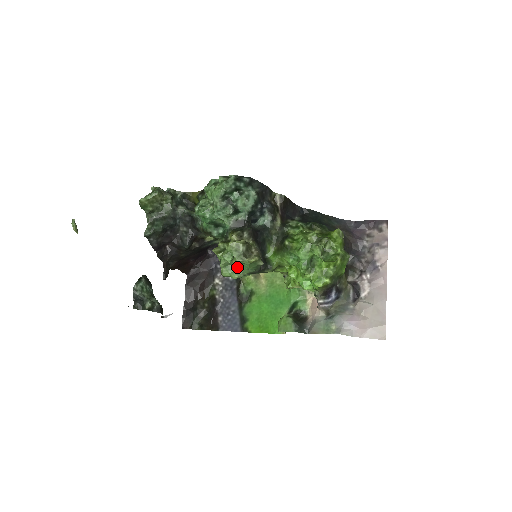
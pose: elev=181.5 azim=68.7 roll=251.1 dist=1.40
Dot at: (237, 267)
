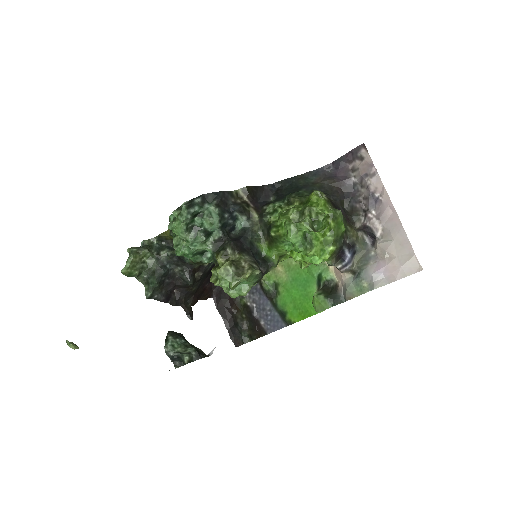
Dot at: (240, 284)
